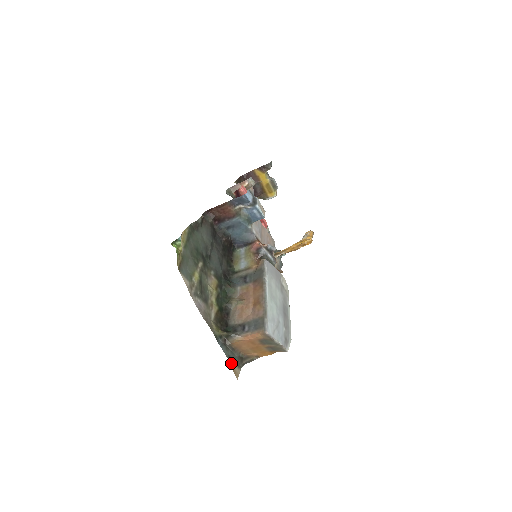
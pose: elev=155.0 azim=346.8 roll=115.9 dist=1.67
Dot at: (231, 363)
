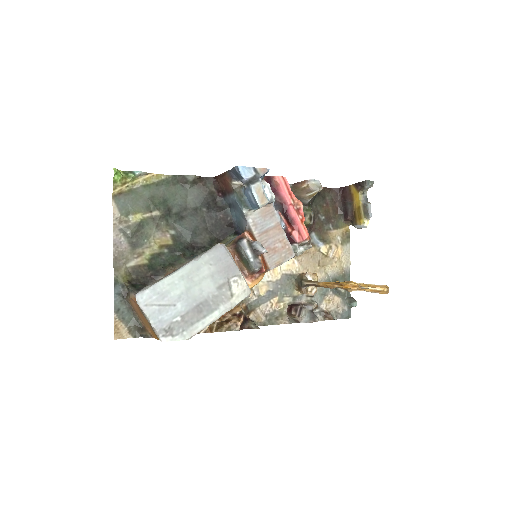
Dot at: (118, 318)
